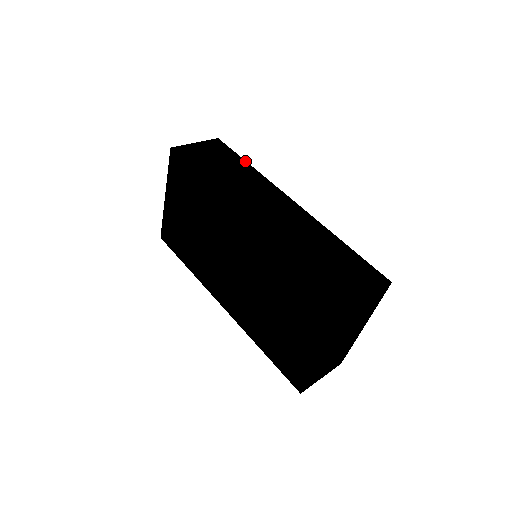
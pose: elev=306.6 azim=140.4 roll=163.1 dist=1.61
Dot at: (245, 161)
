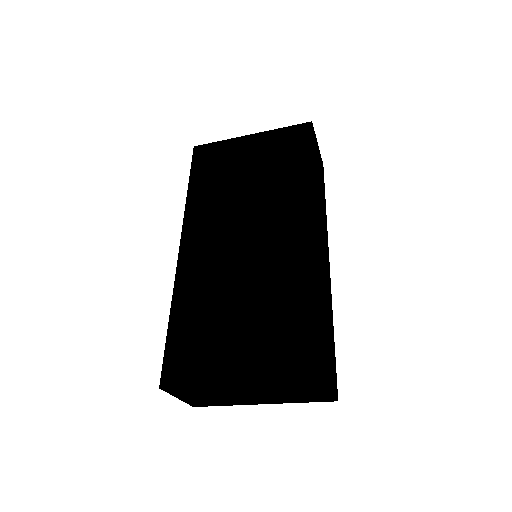
Dot at: occluded
